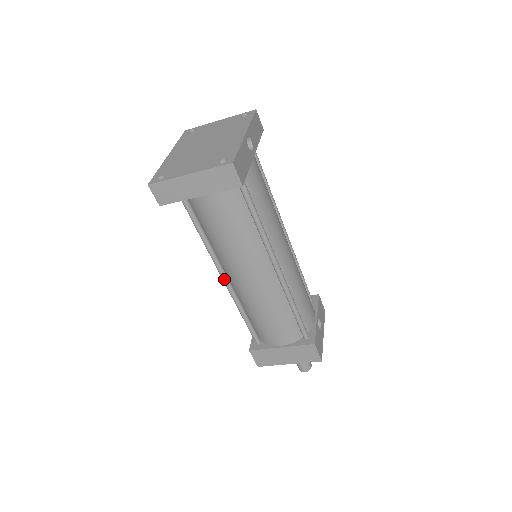
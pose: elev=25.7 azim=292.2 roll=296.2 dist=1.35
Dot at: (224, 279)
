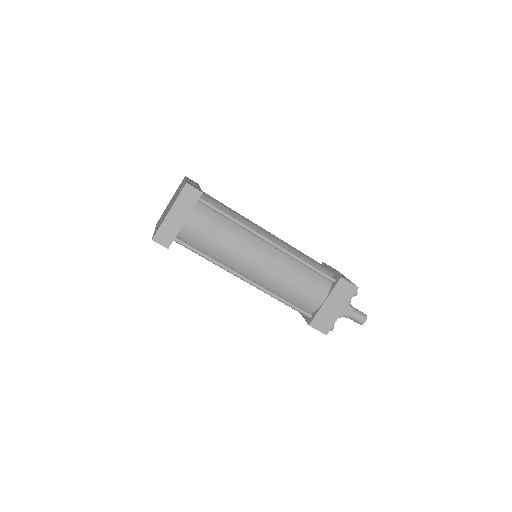
Dot at: (247, 280)
